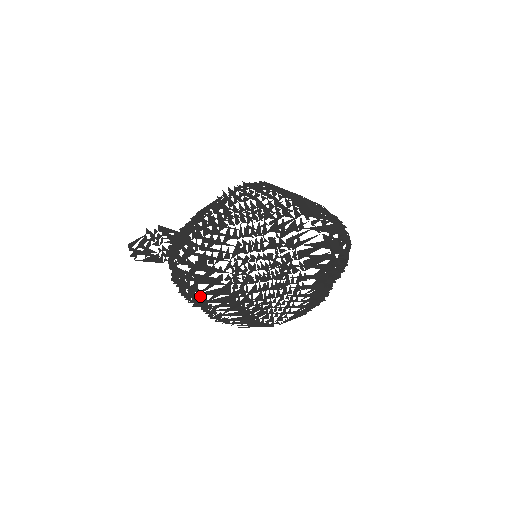
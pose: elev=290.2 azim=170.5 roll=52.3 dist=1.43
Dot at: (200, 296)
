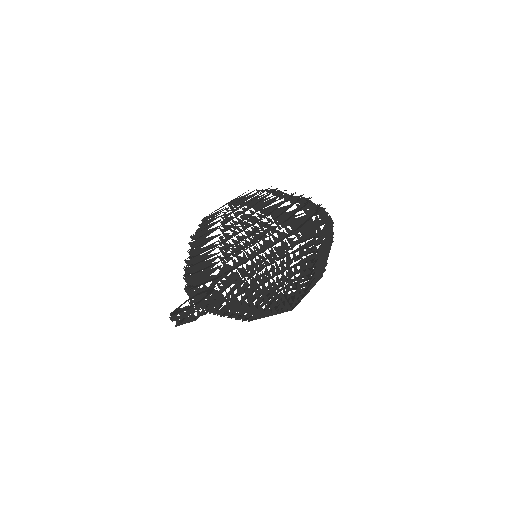
Dot at: (213, 295)
